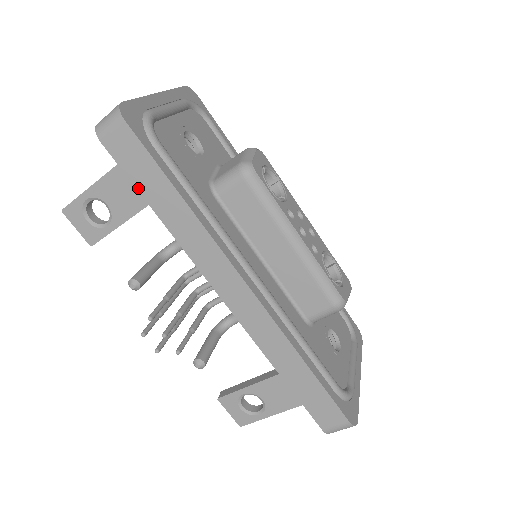
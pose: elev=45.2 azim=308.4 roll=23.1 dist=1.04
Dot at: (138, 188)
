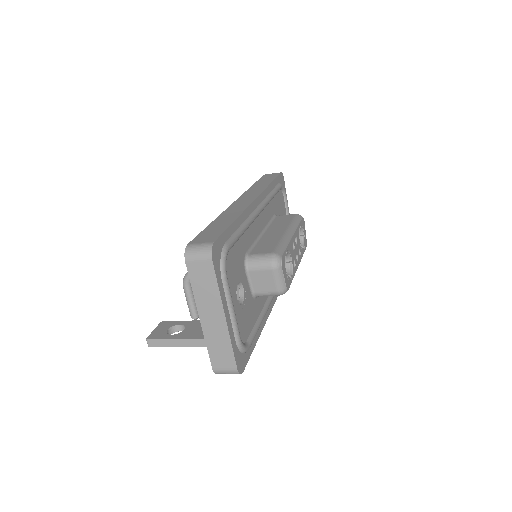
Dot at: occluded
